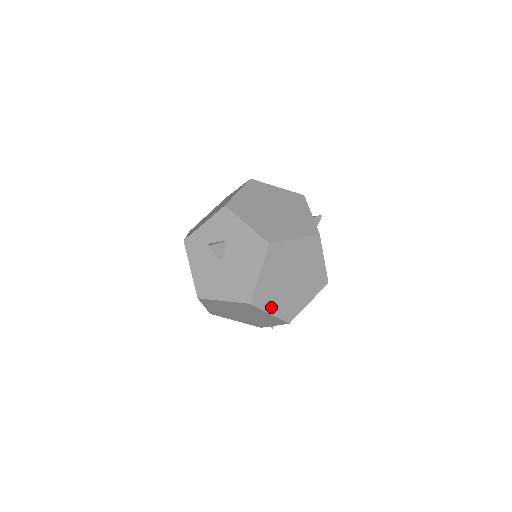
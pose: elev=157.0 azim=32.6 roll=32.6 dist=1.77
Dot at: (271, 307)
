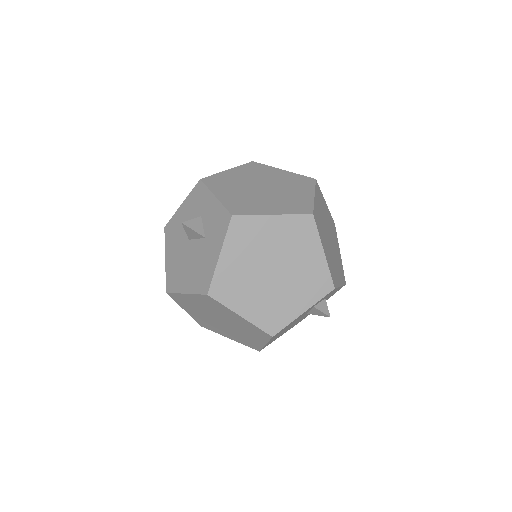
Dot at: (188, 309)
